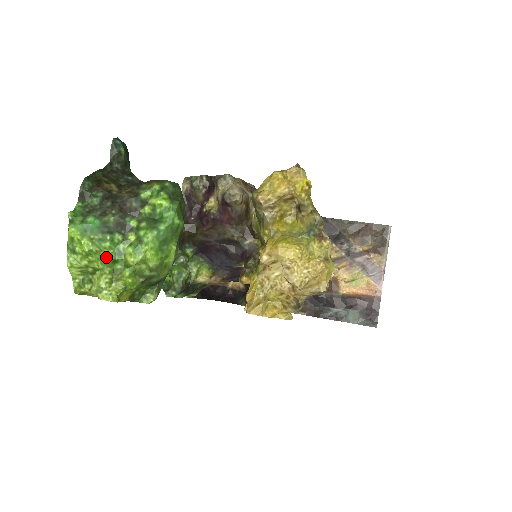
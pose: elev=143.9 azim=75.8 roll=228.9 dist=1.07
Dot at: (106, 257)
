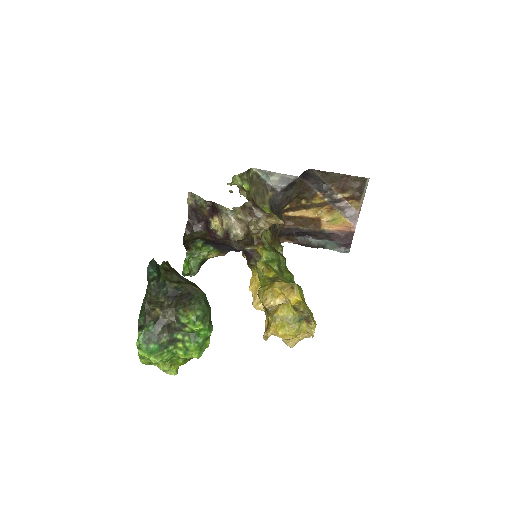
Dot at: (166, 359)
